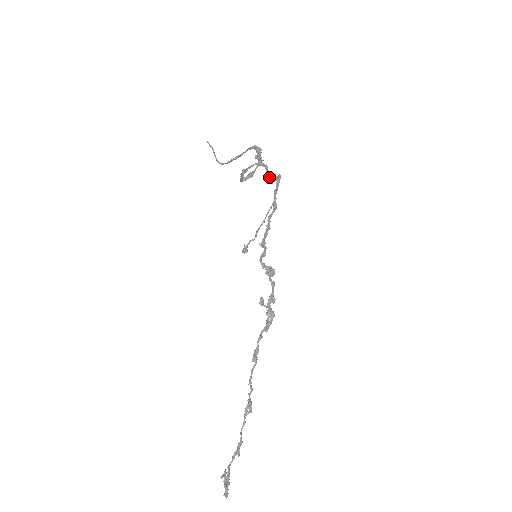
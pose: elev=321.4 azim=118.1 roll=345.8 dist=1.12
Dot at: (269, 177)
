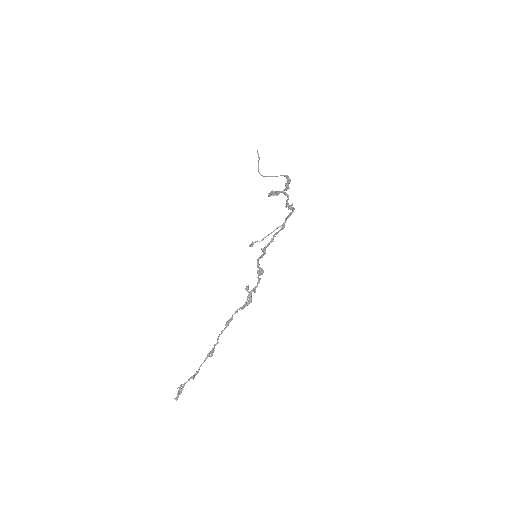
Dot at: (287, 205)
